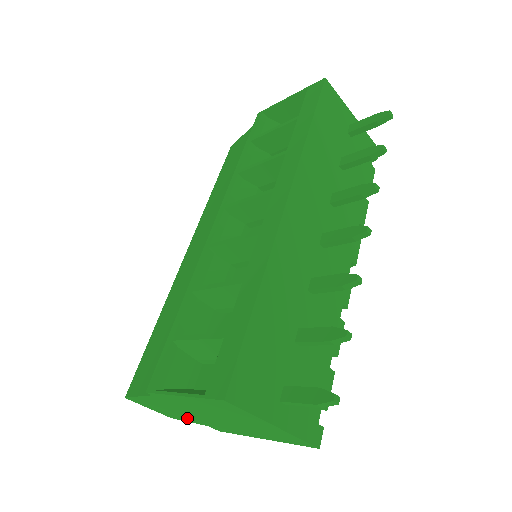
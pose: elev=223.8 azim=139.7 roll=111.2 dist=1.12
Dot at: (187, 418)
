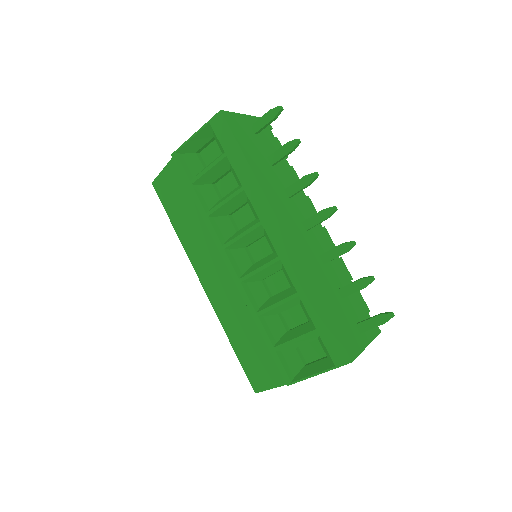
Dot at: occluded
